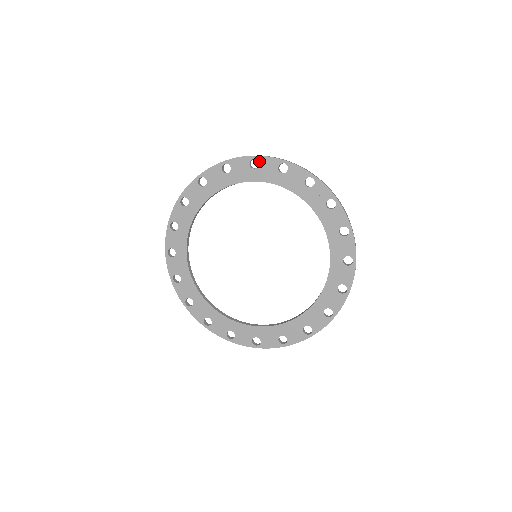
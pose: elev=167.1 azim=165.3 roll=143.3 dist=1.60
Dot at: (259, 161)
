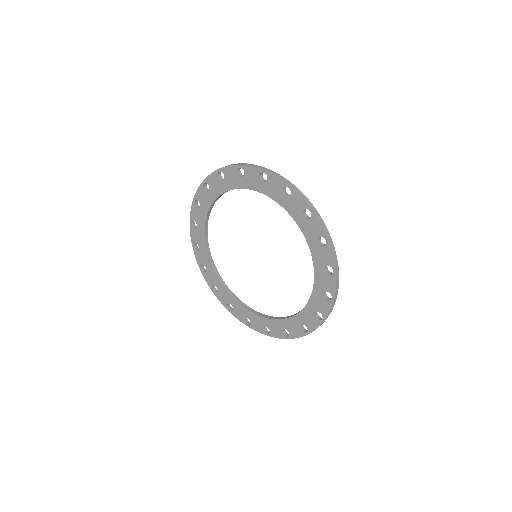
Dot at: (207, 183)
